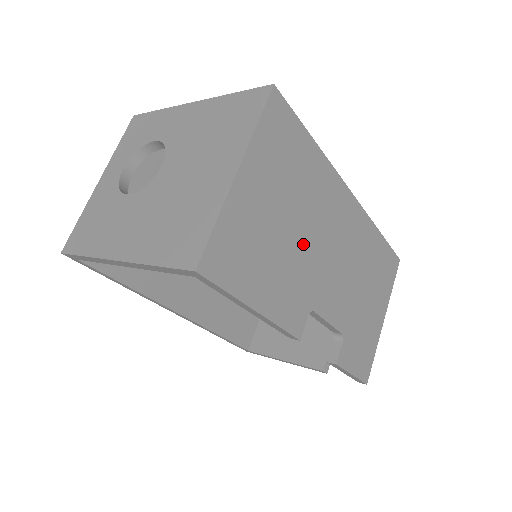
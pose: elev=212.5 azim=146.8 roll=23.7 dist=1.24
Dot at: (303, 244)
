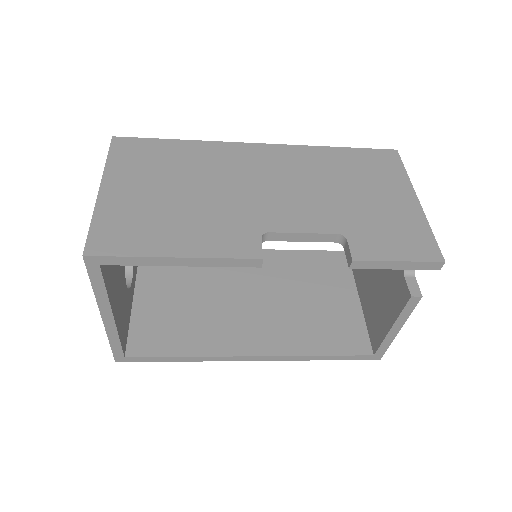
Dot at: (212, 196)
